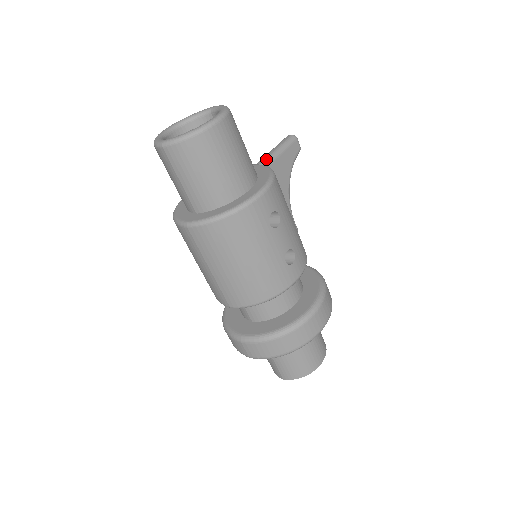
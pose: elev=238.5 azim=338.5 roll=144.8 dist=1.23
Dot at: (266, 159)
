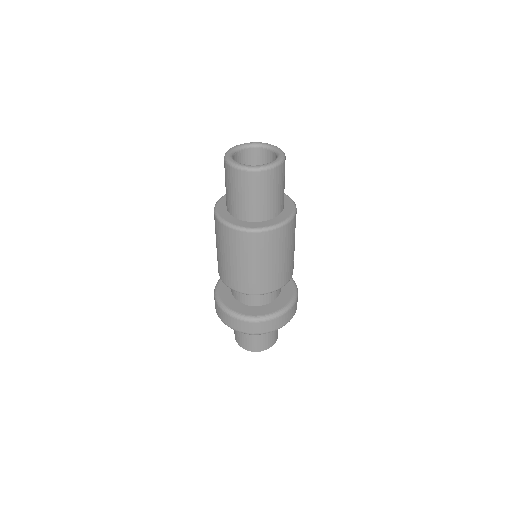
Dot at: occluded
